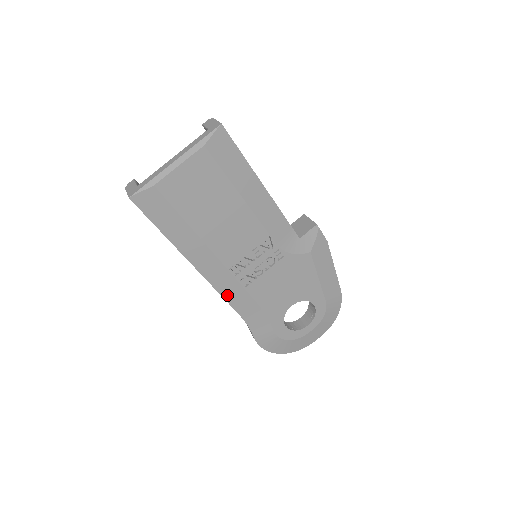
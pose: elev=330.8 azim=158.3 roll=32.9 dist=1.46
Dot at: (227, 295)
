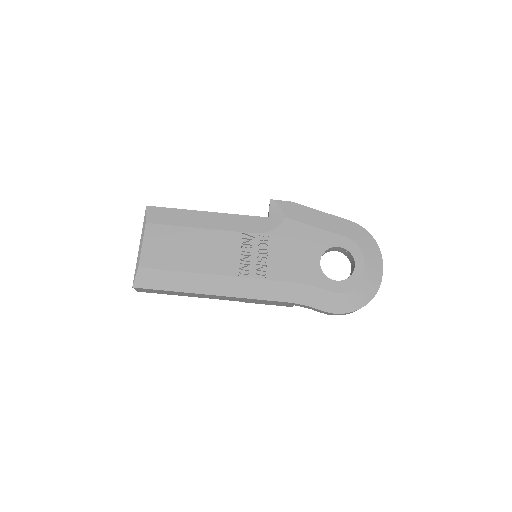
Dot at: (260, 295)
